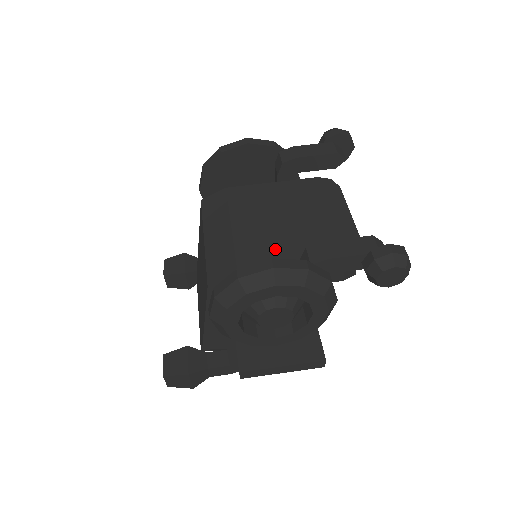
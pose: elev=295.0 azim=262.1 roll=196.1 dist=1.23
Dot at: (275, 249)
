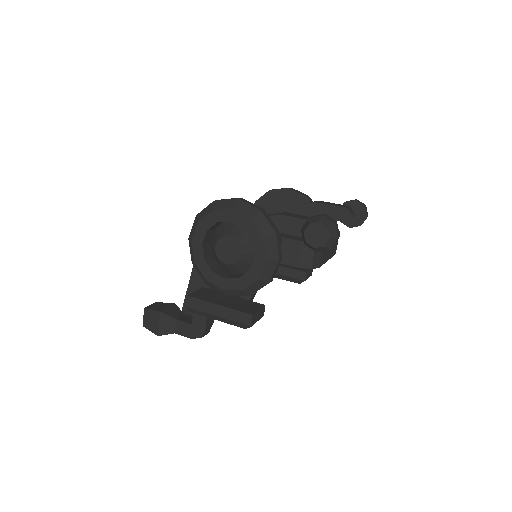
Dot at: occluded
